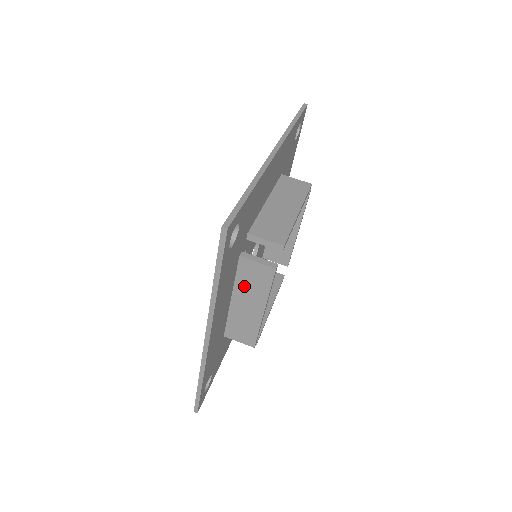
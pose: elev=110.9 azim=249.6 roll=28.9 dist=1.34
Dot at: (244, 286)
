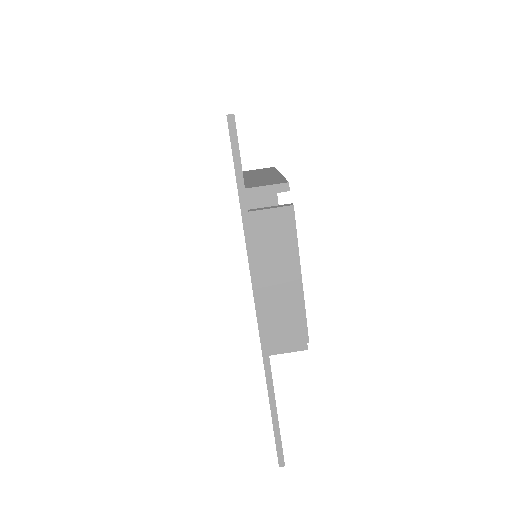
Dot at: occluded
